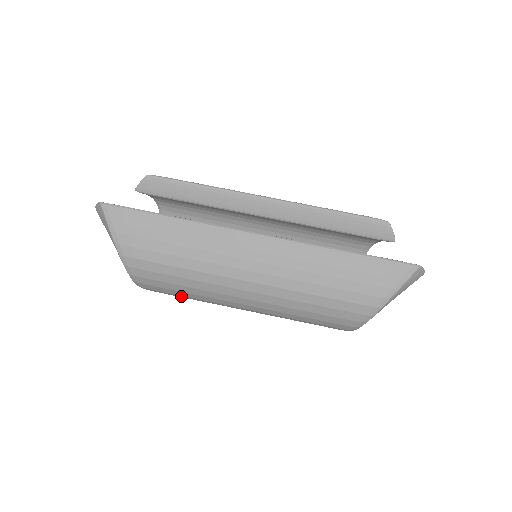
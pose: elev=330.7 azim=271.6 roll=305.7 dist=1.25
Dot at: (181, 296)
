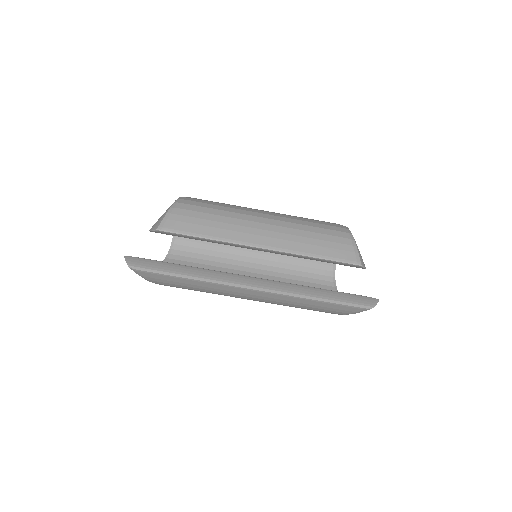
Dot at: occluded
